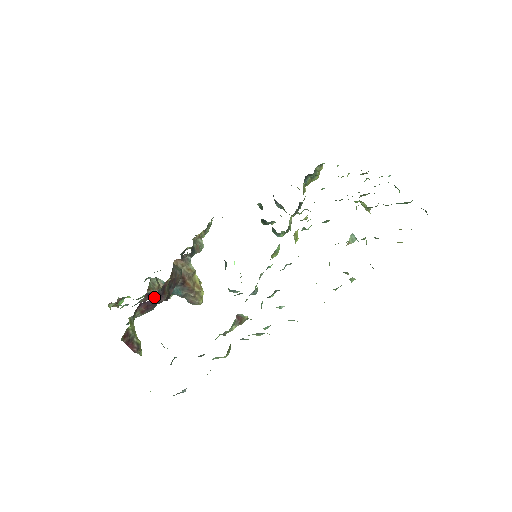
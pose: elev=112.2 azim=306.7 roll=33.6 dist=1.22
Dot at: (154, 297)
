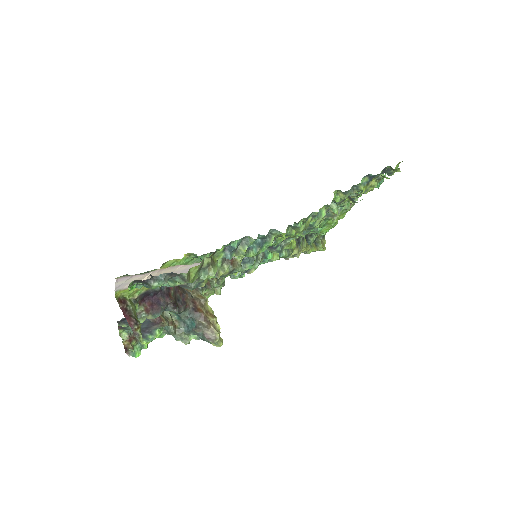
Dot at: (158, 294)
